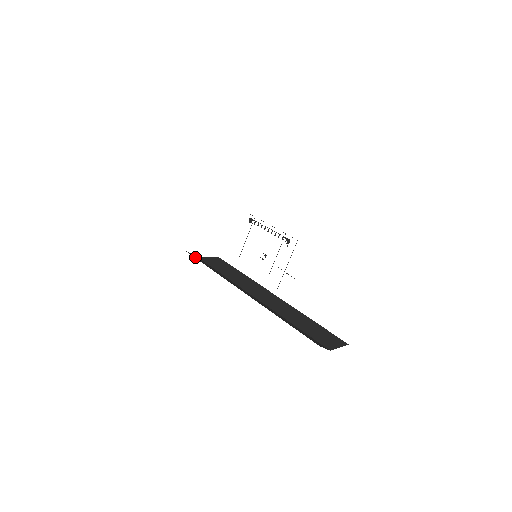
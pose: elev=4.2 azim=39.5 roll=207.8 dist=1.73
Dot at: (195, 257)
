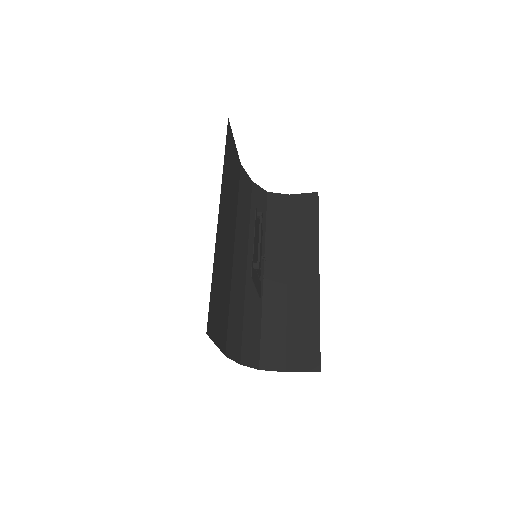
Dot at: (272, 203)
